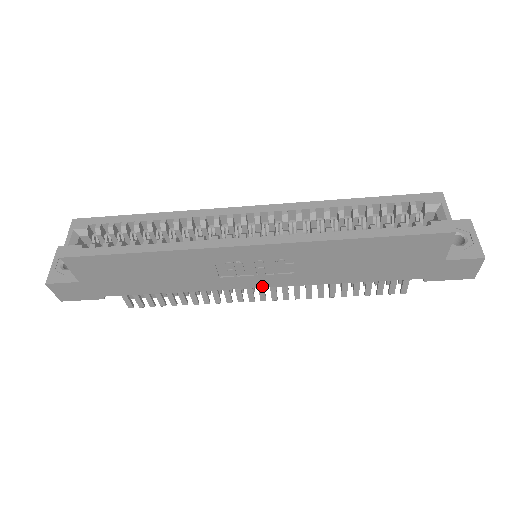
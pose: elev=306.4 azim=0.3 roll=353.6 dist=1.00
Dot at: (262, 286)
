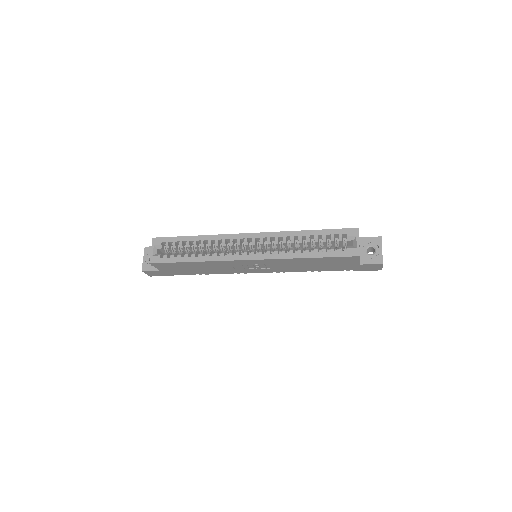
Dot at: (260, 272)
